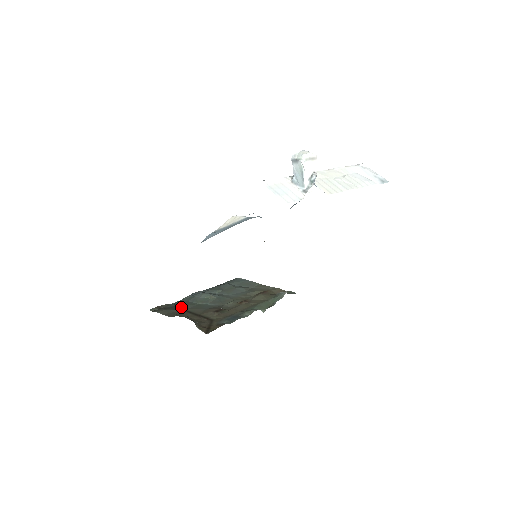
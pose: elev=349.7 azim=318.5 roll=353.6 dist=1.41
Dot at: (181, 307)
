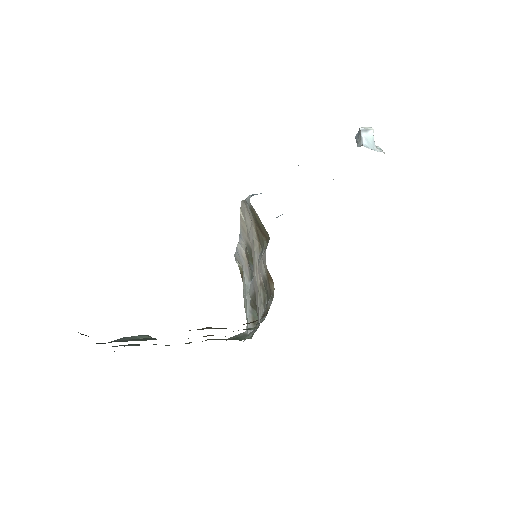
Dot at: occluded
